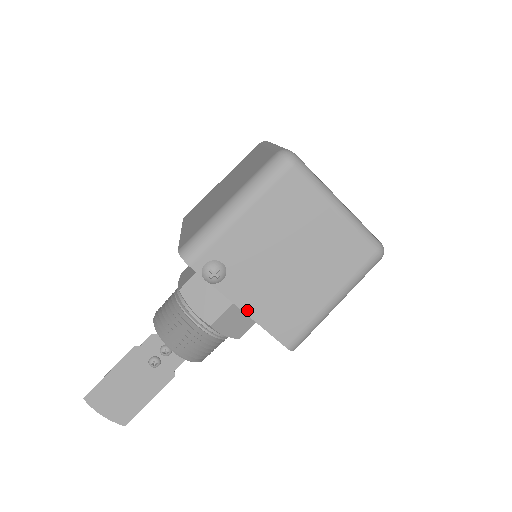
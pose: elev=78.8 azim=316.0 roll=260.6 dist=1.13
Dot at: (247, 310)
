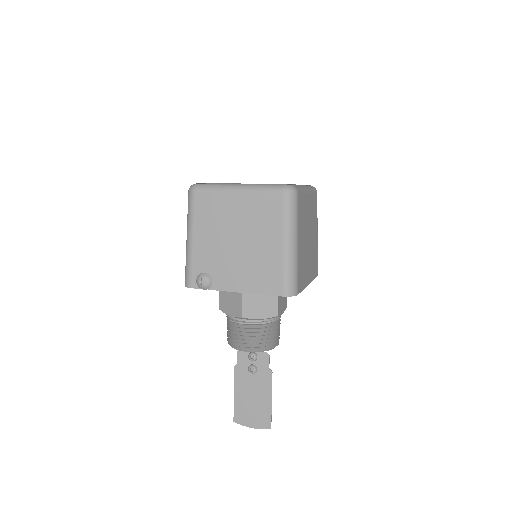
Dot at: (239, 290)
